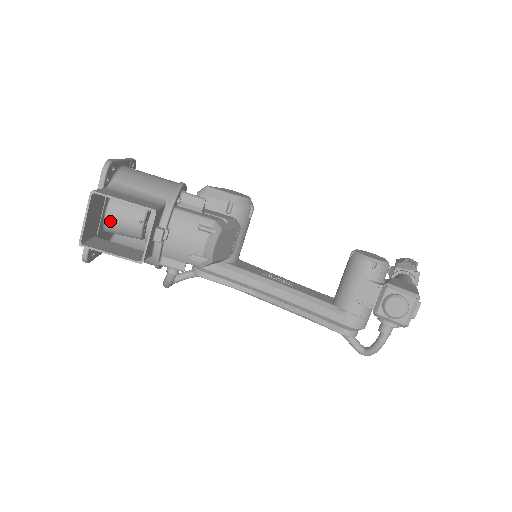
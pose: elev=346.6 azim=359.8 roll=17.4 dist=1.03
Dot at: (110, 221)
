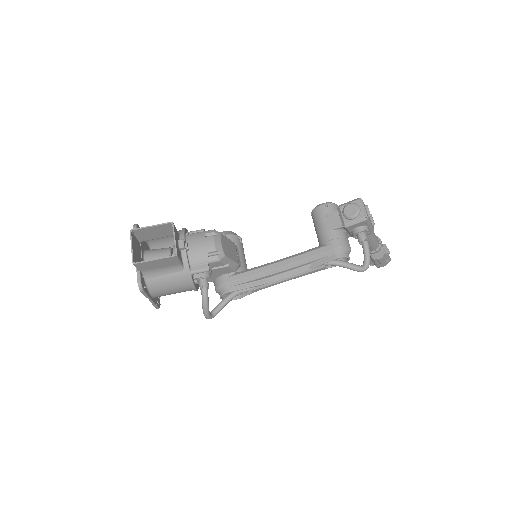
Dot at: occluded
